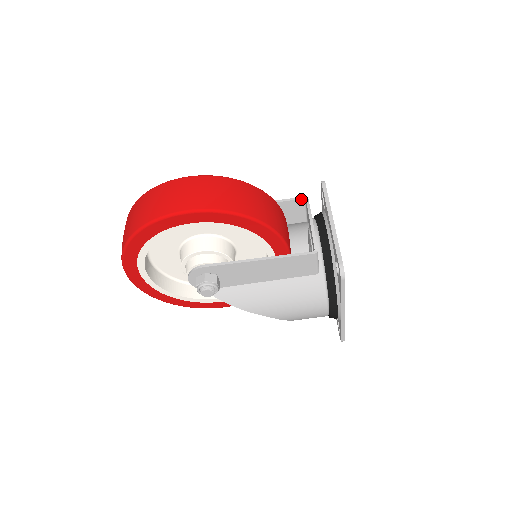
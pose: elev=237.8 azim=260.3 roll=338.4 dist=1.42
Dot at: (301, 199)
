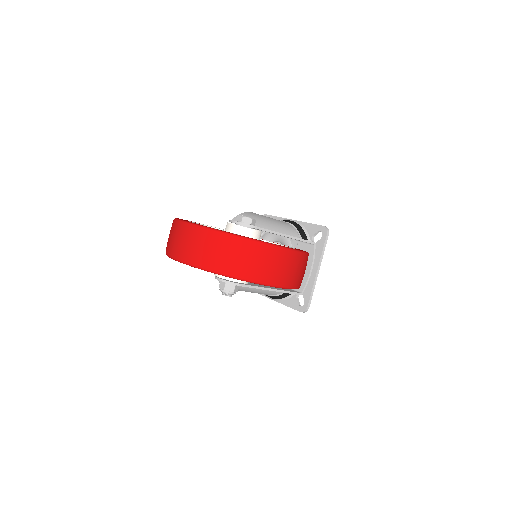
Dot at: (312, 243)
